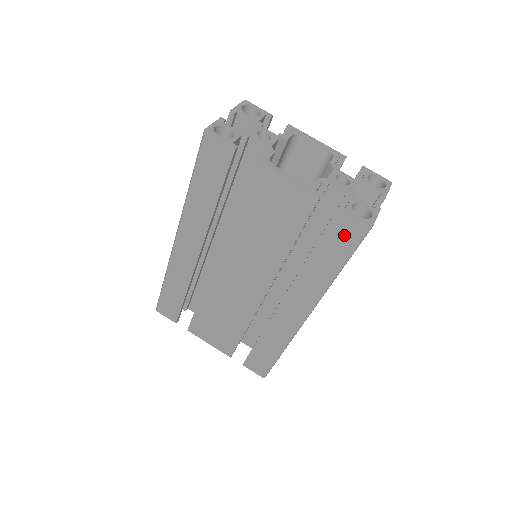
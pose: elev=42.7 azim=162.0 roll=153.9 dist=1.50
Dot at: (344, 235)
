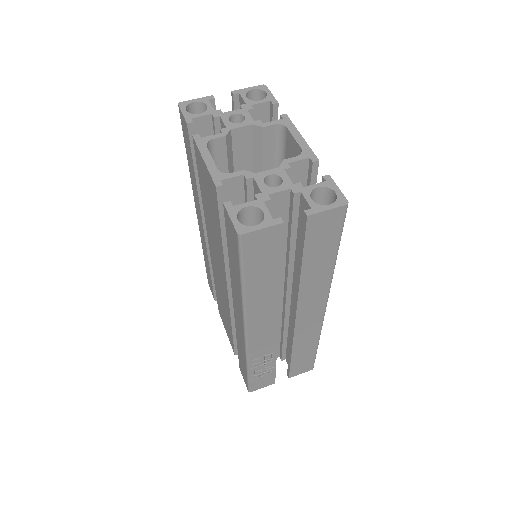
Dot at: (232, 239)
